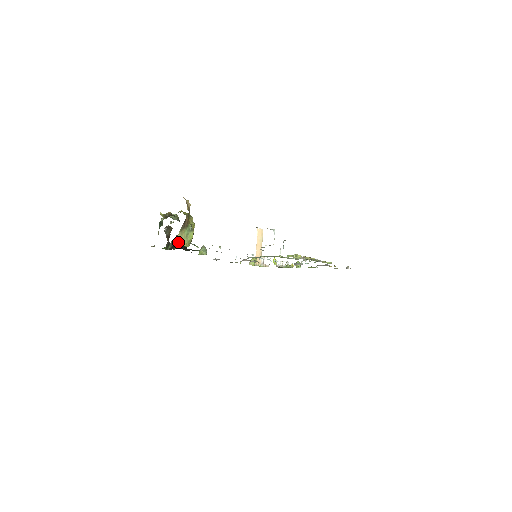
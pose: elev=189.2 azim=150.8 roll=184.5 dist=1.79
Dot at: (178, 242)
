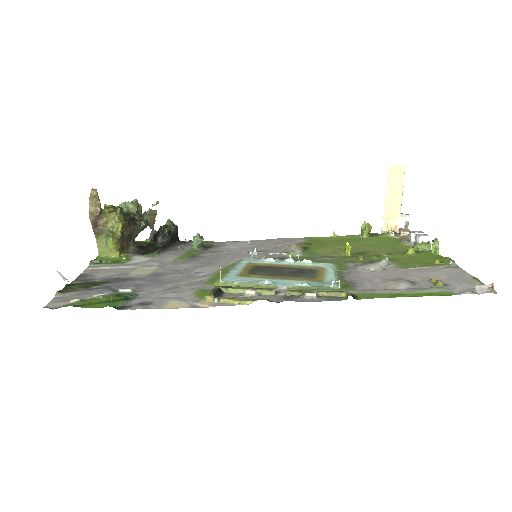
Dot at: (100, 252)
